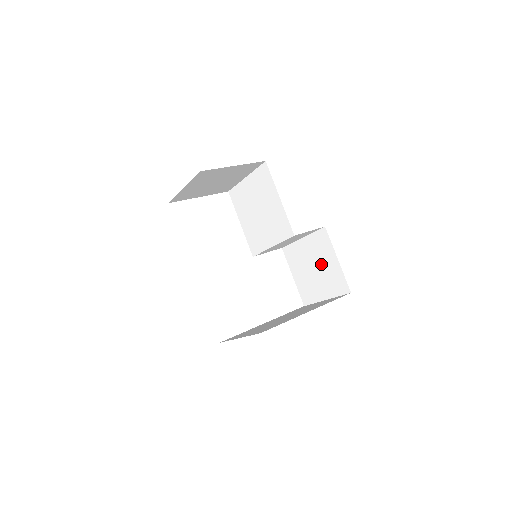
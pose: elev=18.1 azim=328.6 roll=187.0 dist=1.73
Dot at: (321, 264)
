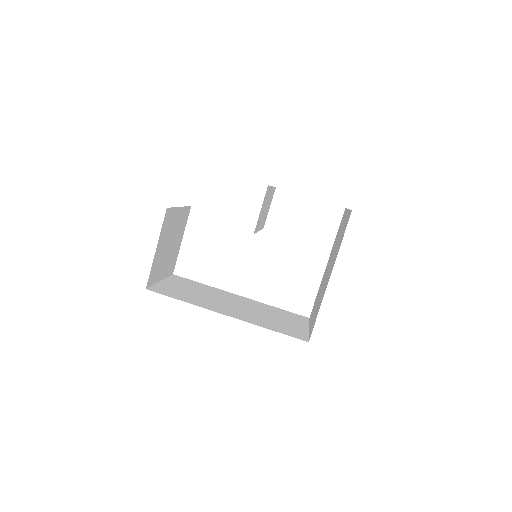
Dot at: occluded
